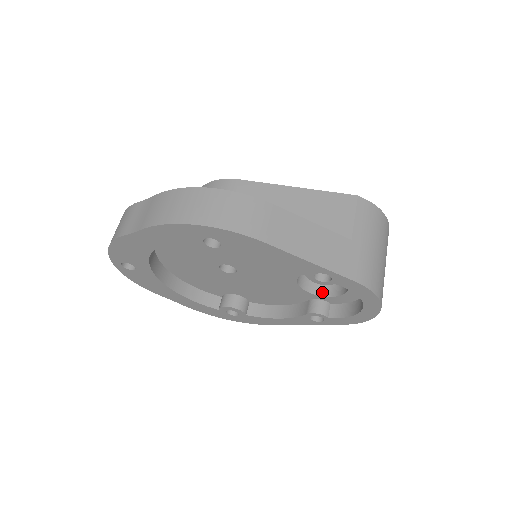
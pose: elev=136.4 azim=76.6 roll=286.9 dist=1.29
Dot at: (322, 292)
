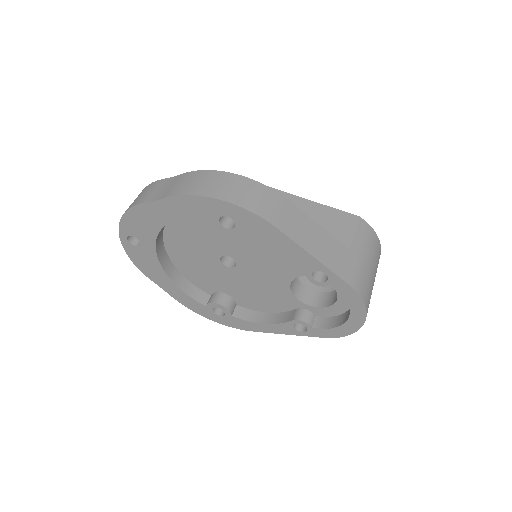
Dot at: (310, 302)
